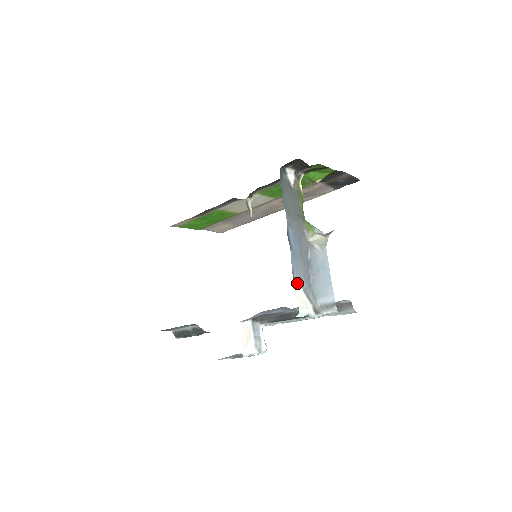
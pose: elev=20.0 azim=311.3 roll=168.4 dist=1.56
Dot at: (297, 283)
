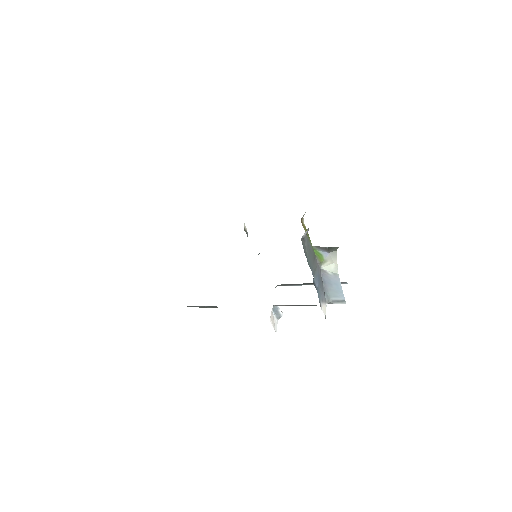
Dot at: (321, 304)
